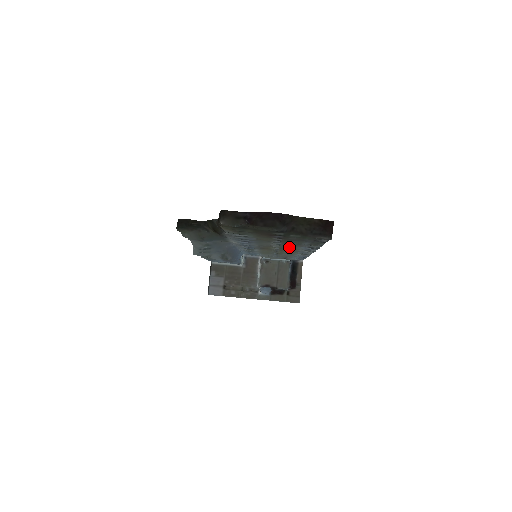
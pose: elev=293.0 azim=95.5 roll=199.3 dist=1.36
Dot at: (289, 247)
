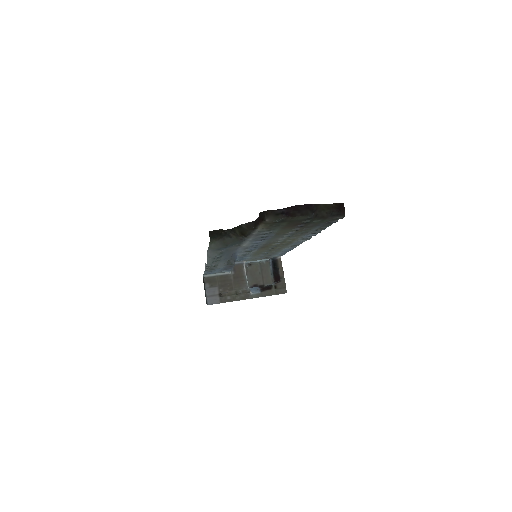
Dot at: (292, 238)
